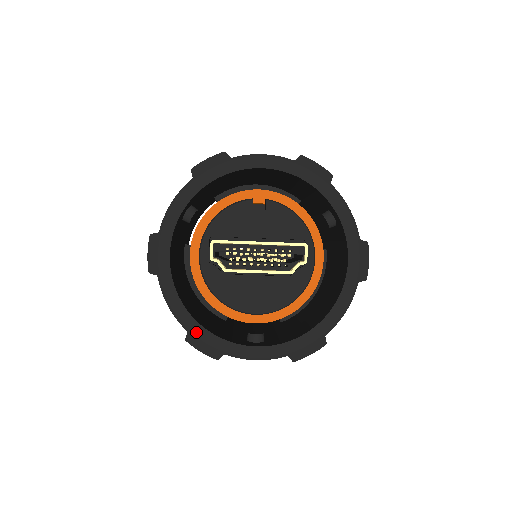
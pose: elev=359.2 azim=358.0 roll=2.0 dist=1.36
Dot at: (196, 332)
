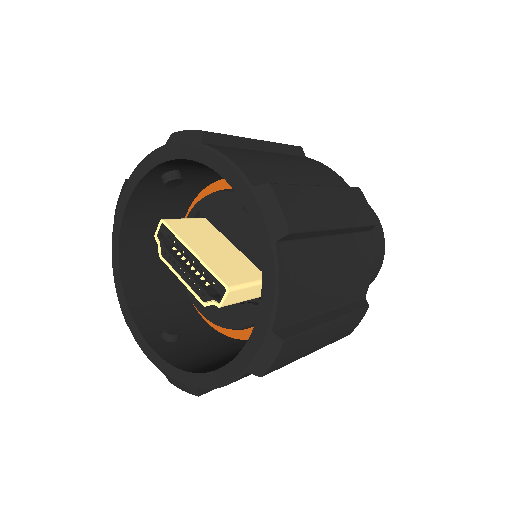
Dot at: (118, 290)
